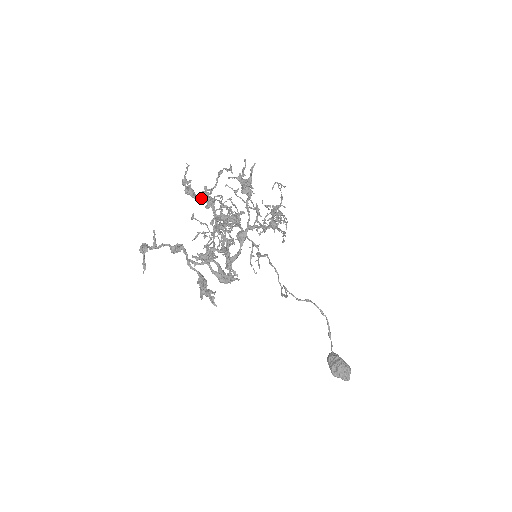
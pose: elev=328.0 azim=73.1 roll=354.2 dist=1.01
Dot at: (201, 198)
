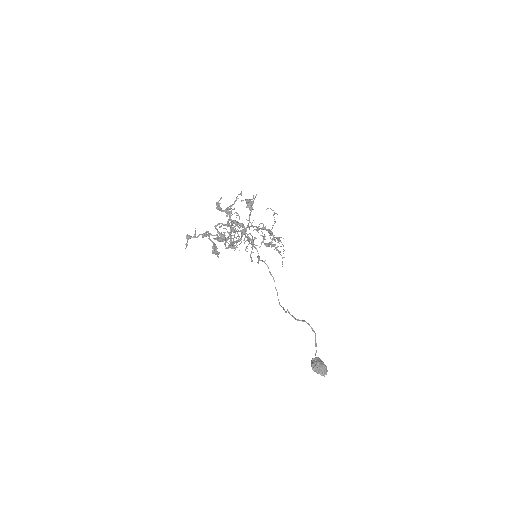
Dot at: (224, 211)
